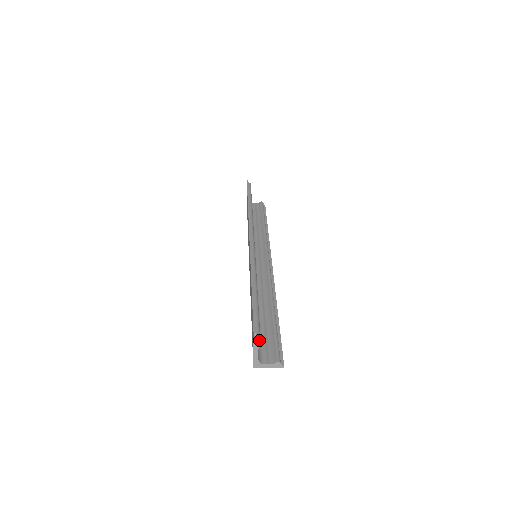
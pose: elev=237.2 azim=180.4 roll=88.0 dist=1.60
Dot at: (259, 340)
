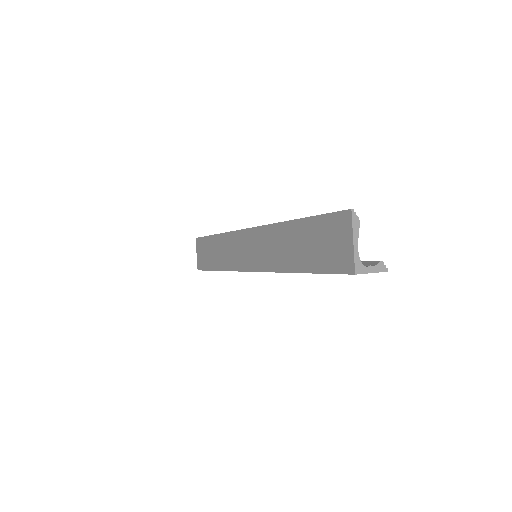
Dot at: (358, 222)
